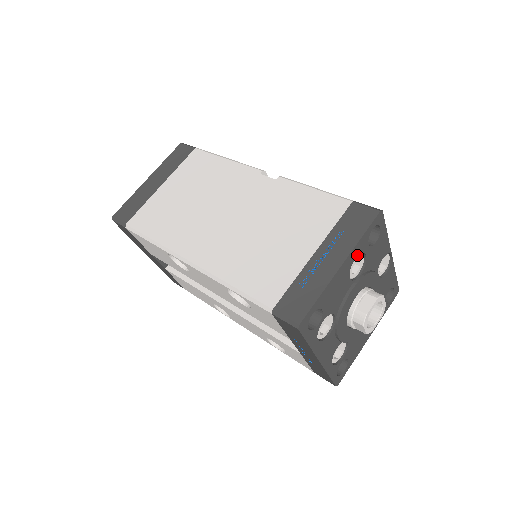
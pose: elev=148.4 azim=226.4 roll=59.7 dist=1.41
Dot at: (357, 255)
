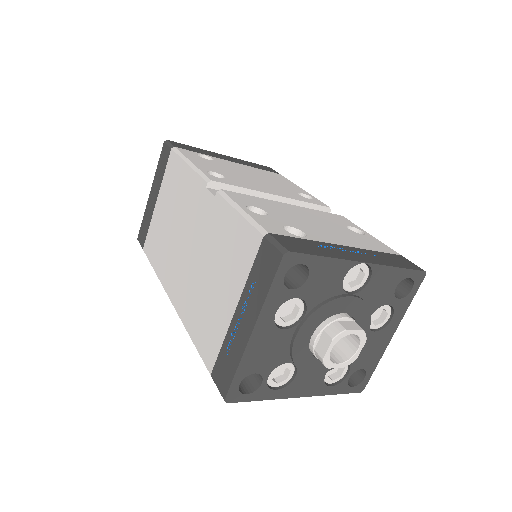
Dot at: (276, 309)
